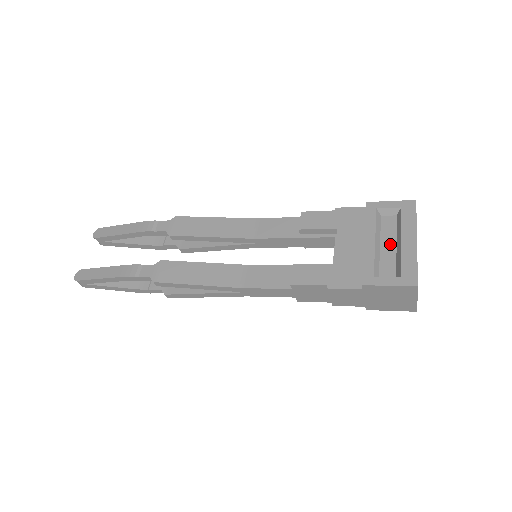
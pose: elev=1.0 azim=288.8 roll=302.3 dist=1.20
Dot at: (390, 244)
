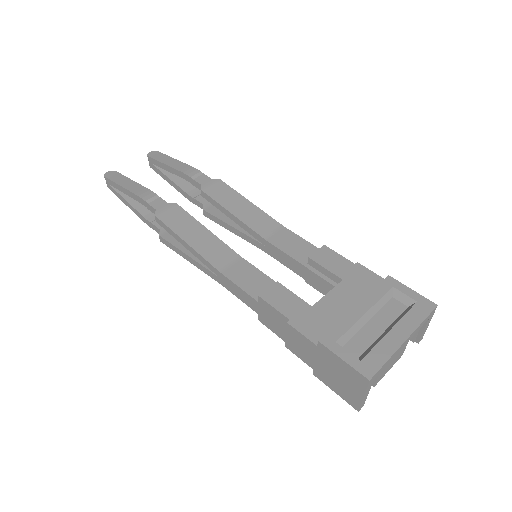
Dot at: (379, 326)
